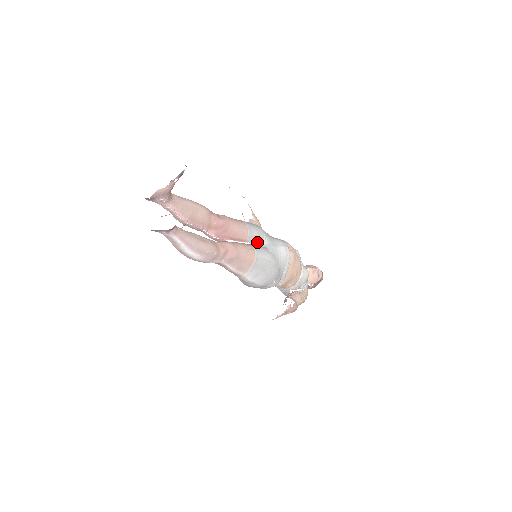
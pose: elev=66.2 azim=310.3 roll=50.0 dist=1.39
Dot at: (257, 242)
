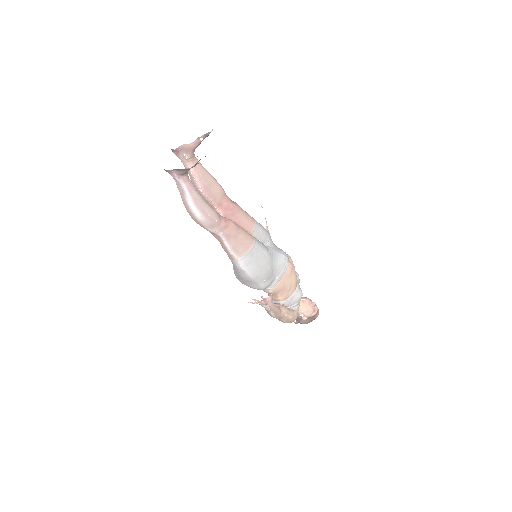
Dot at: (260, 239)
